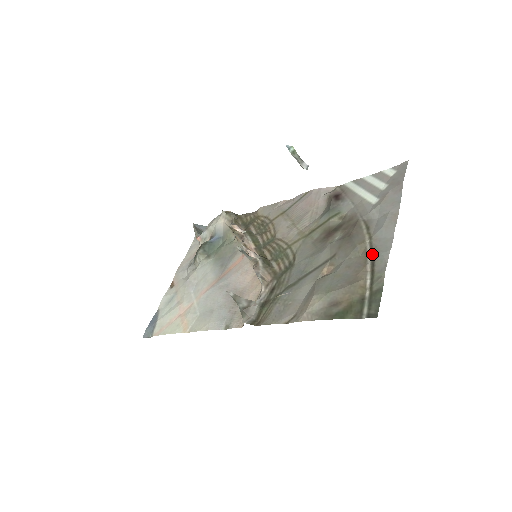
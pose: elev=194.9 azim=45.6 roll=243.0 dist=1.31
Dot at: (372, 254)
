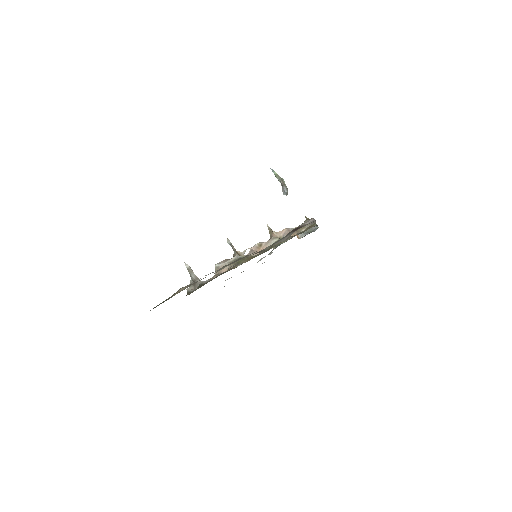
Dot at: occluded
